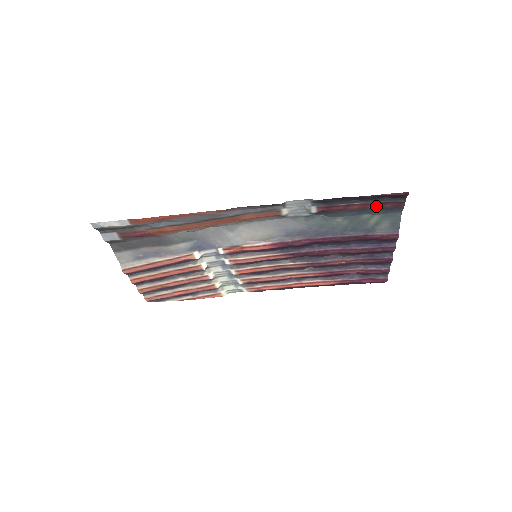
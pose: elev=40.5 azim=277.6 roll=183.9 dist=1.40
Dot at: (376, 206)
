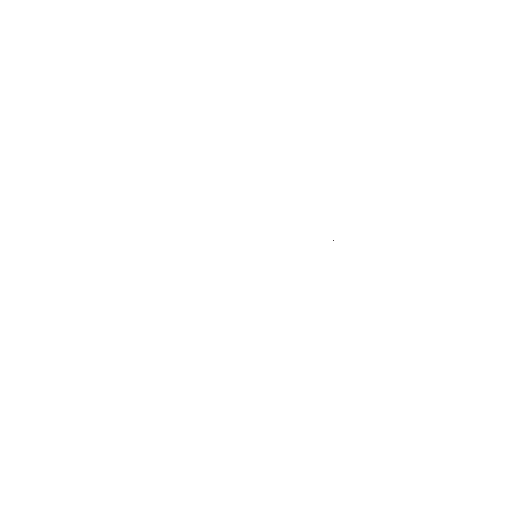
Dot at: occluded
